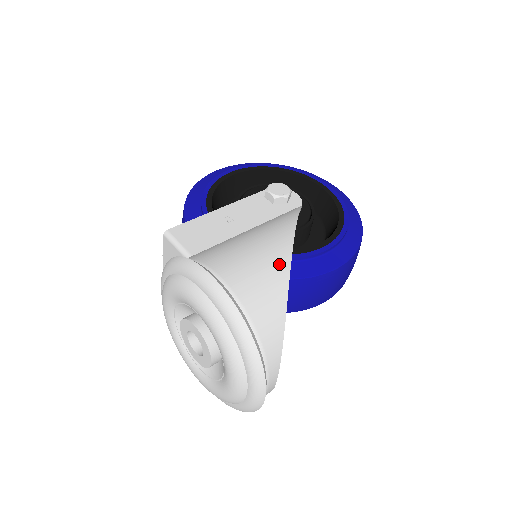
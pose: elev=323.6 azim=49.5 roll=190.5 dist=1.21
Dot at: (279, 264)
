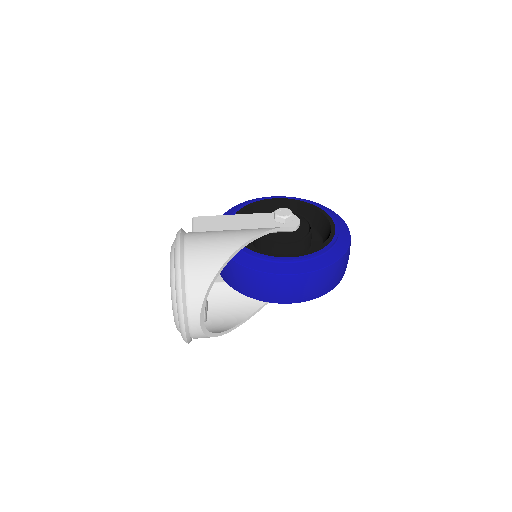
Dot at: (229, 247)
